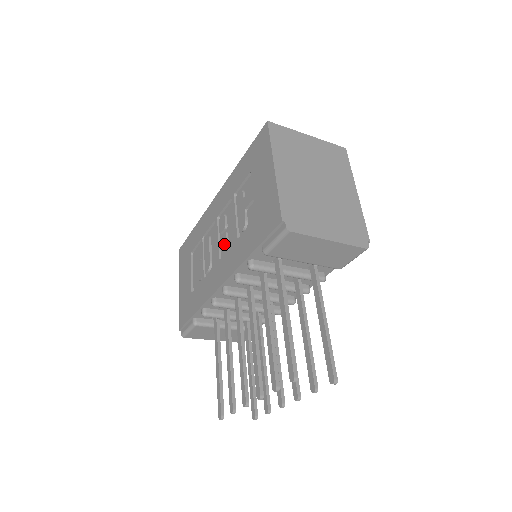
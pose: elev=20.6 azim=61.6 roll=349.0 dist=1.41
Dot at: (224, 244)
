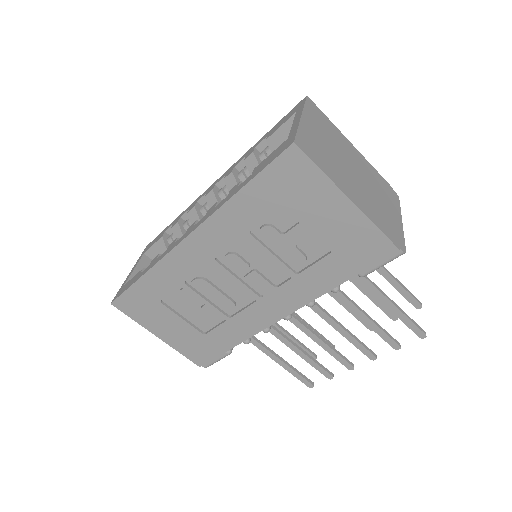
Dot at: (262, 283)
